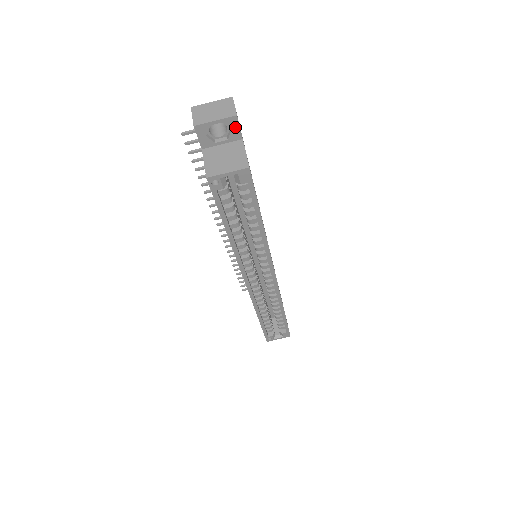
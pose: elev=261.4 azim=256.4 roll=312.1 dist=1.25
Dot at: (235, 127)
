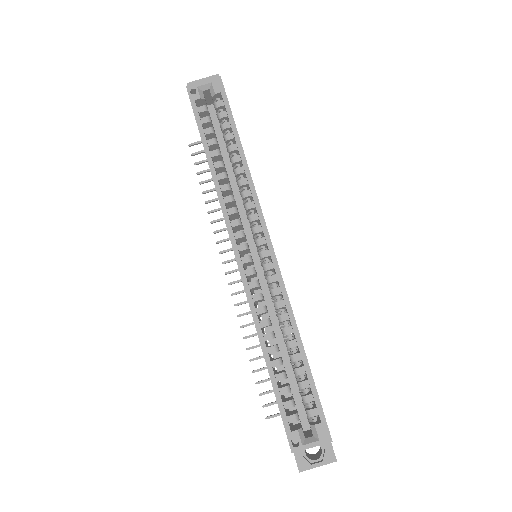
Dot at: occluded
